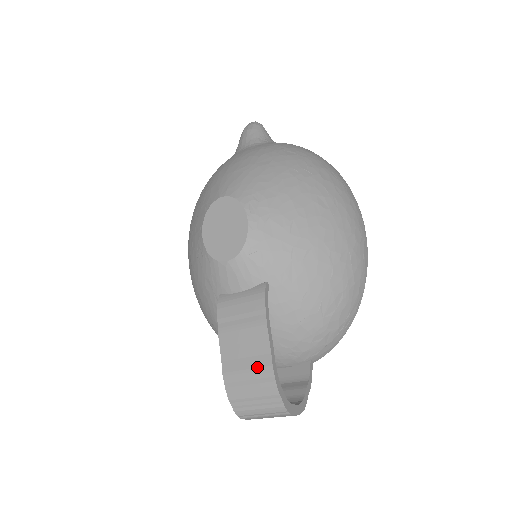
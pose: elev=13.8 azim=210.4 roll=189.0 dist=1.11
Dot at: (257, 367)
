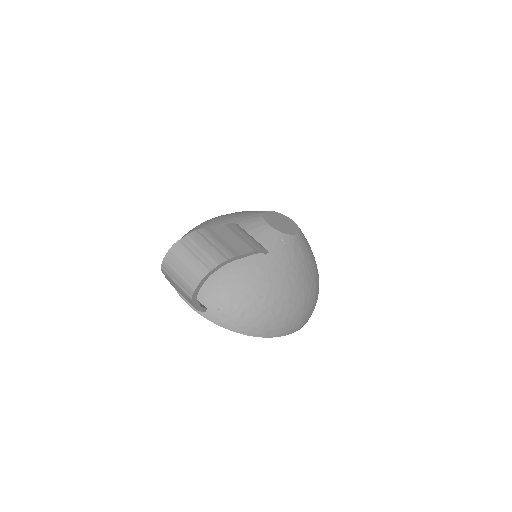
Dot at: (226, 248)
